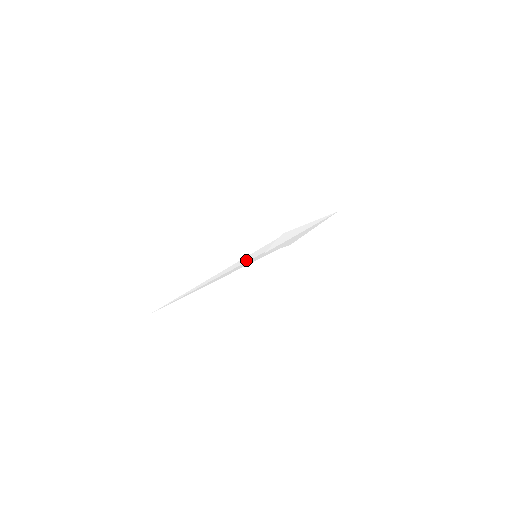
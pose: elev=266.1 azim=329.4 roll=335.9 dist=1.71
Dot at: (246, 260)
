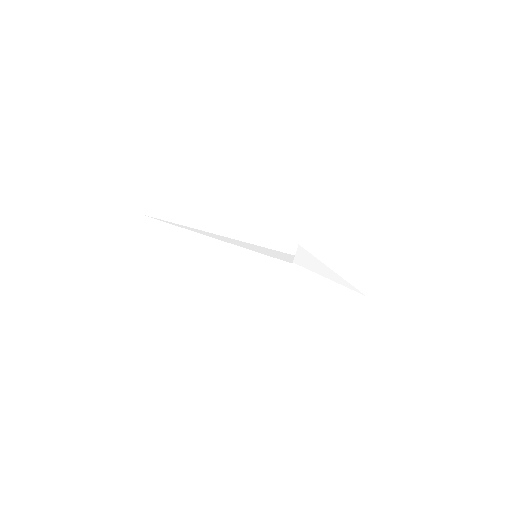
Dot at: (241, 257)
